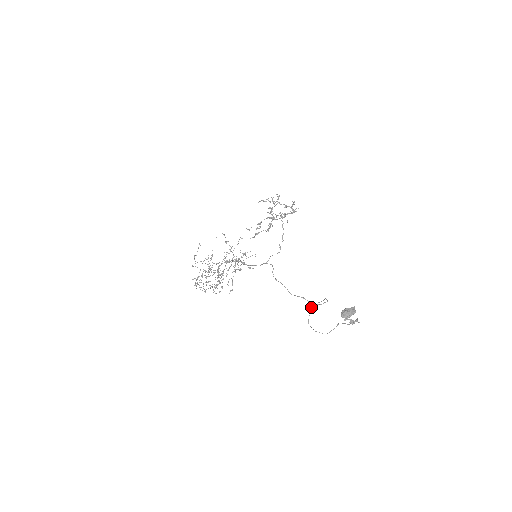
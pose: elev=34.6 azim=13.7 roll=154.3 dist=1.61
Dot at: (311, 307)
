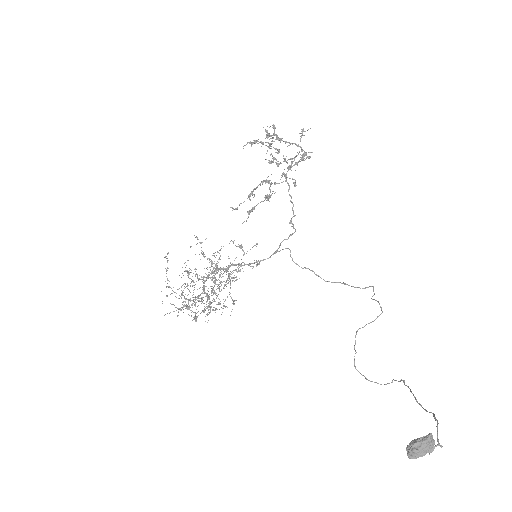
Dot at: (356, 333)
